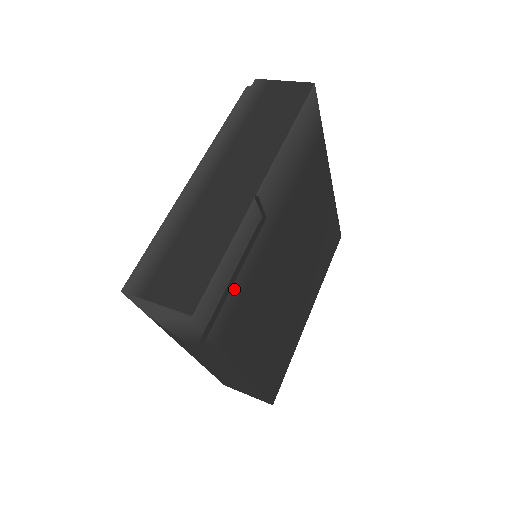
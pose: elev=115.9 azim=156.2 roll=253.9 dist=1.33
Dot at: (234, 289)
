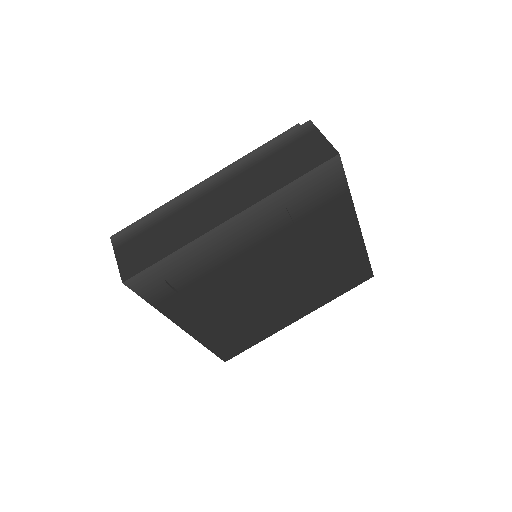
Dot at: (179, 279)
